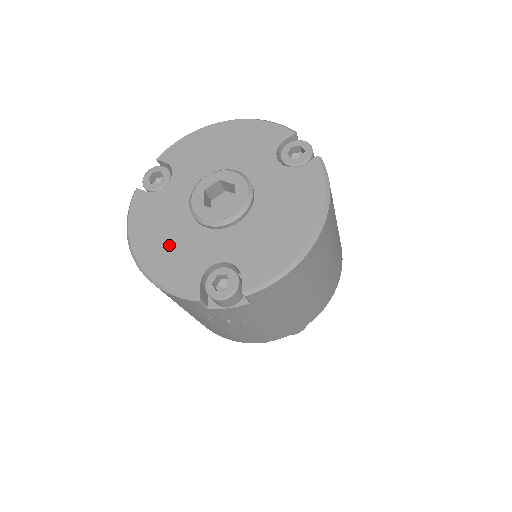
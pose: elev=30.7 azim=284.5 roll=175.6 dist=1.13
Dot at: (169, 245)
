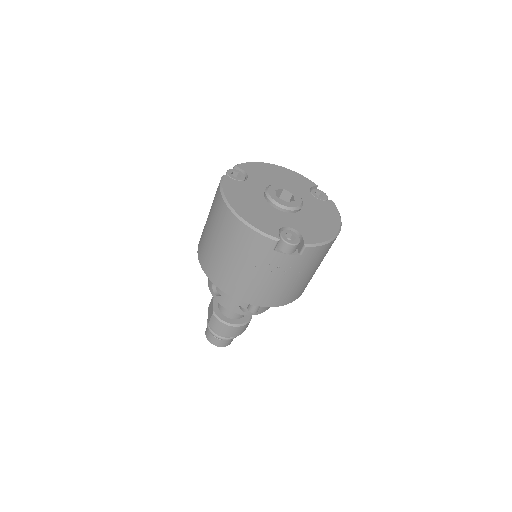
Dot at: (254, 209)
